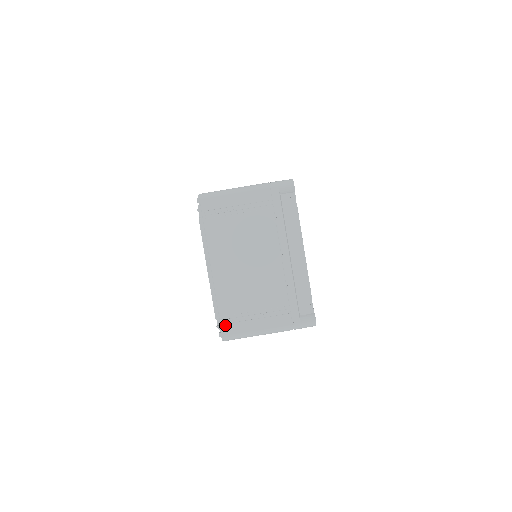
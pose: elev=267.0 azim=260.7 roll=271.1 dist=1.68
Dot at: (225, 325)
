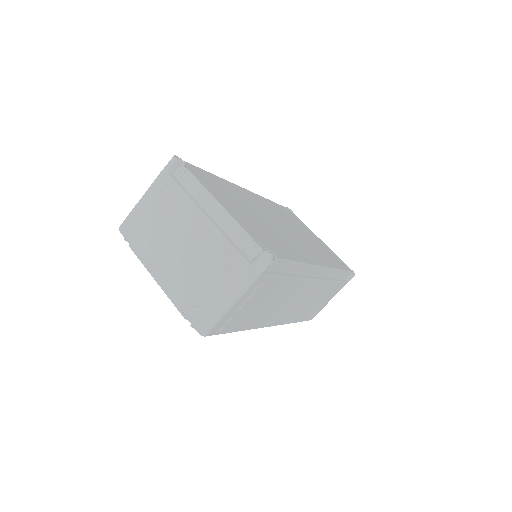
Dot at: (194, 319)
